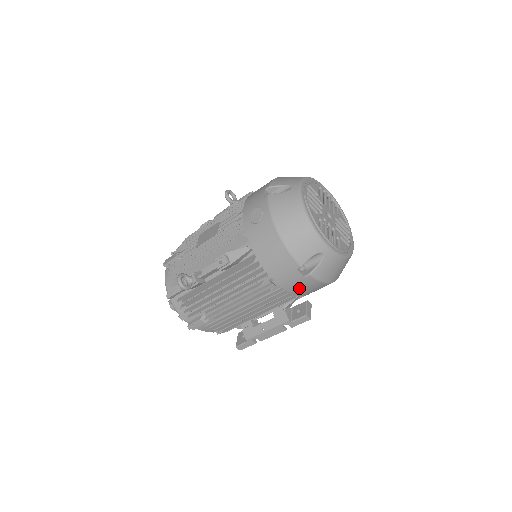
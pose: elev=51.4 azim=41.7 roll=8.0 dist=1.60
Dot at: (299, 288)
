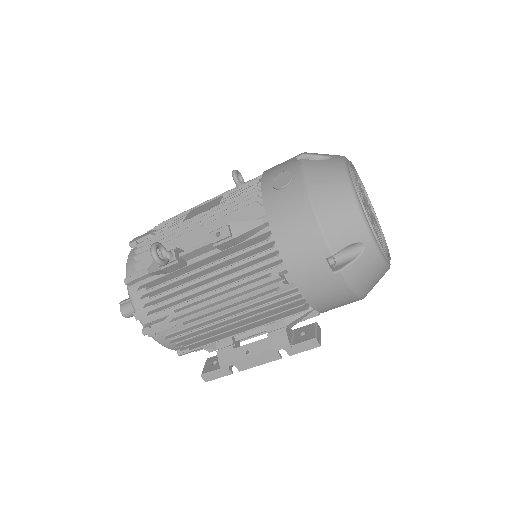
Dot at: (318, 292)
